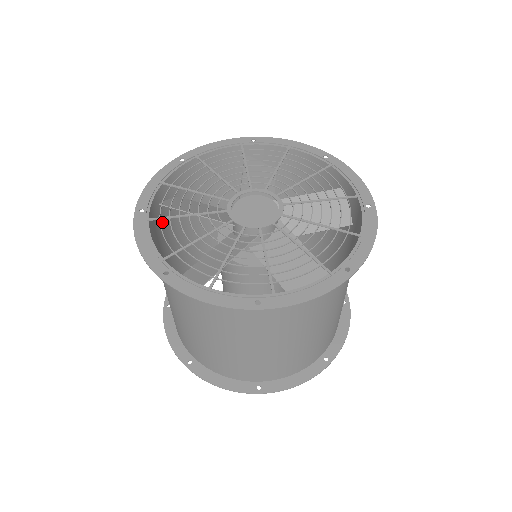
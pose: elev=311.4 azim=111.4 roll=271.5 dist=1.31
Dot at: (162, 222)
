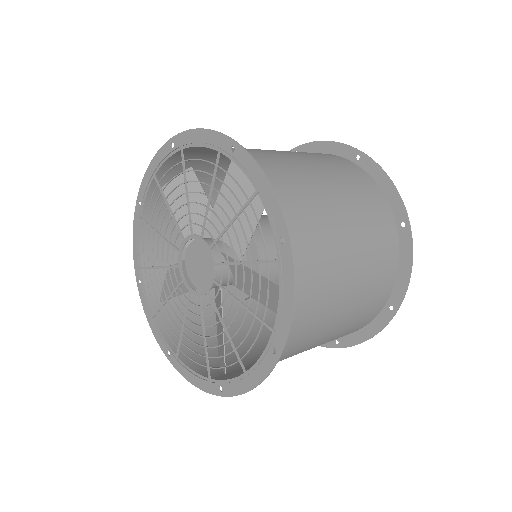
Dot at: occluded
